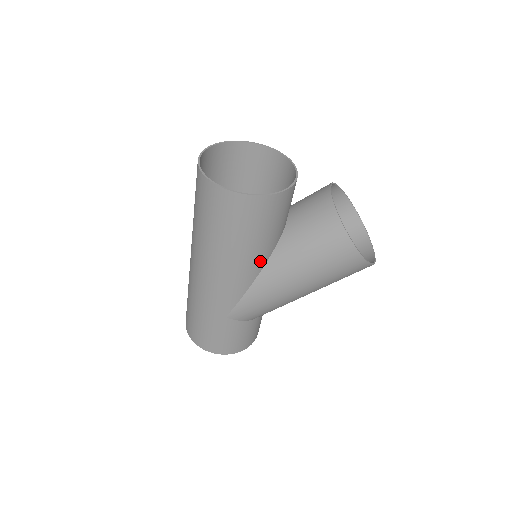
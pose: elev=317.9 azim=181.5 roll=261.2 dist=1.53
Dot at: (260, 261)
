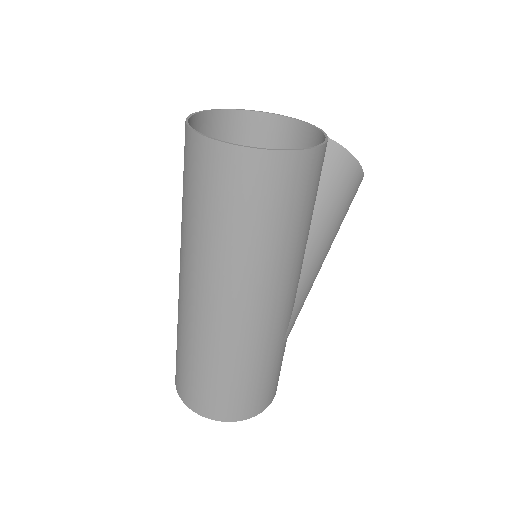
Dot at: occluded
